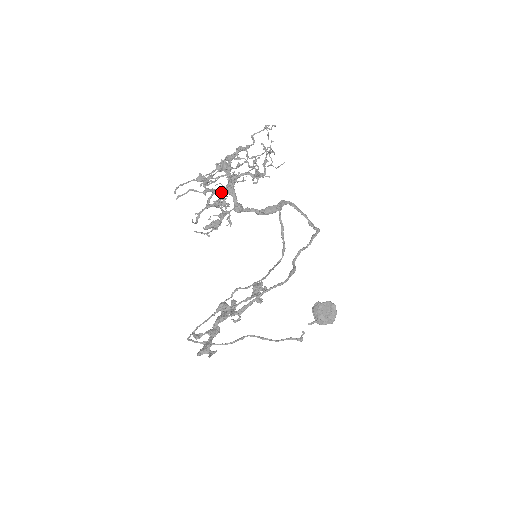
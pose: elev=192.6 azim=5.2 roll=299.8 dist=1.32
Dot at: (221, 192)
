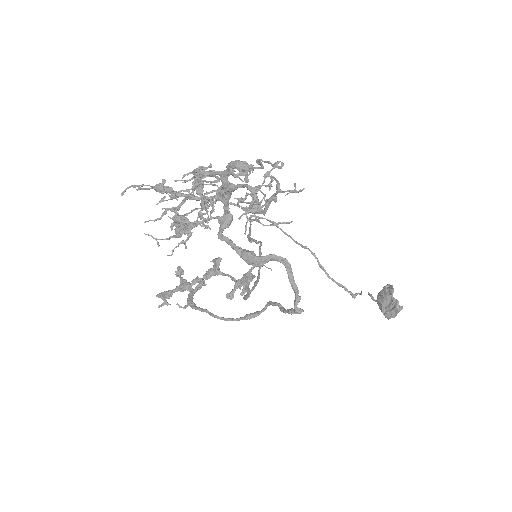
Dot at: occluded
